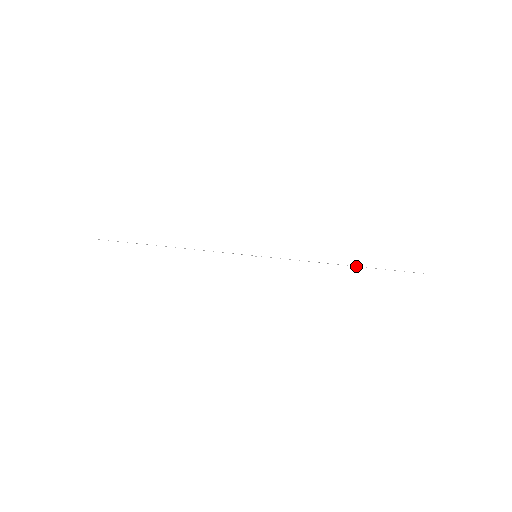
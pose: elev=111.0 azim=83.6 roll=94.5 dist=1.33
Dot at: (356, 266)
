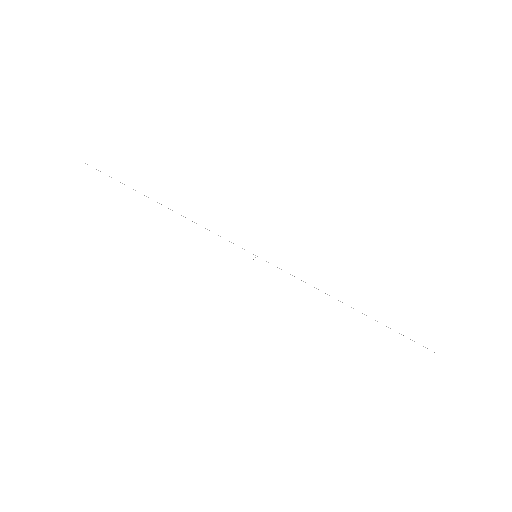
Dot at: occluded
